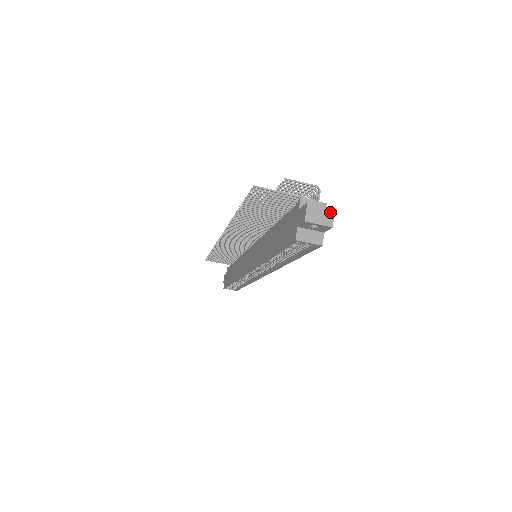
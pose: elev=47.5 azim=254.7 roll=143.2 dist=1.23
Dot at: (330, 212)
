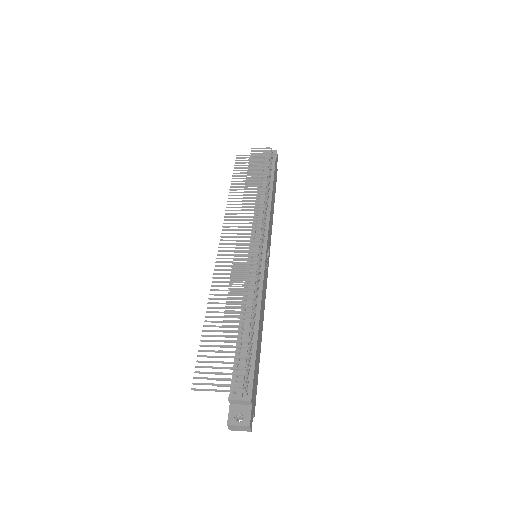
Dot at: (246, 427)
